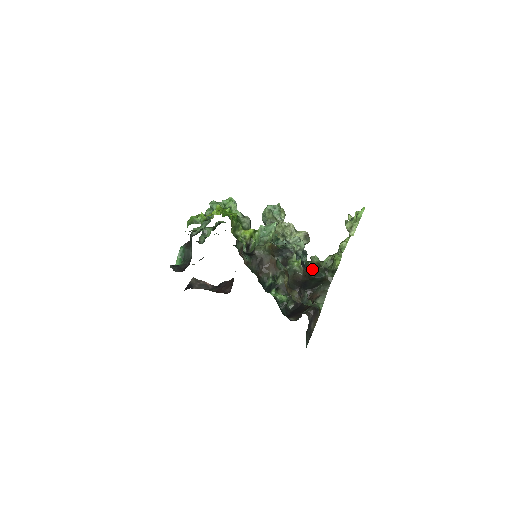
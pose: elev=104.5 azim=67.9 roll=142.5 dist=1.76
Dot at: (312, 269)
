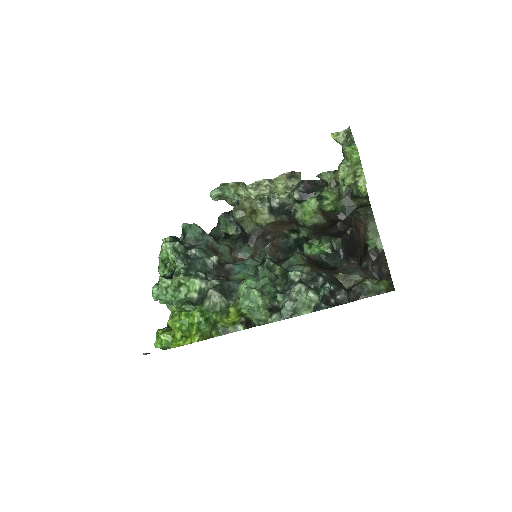
Dot at: (334, 212)
